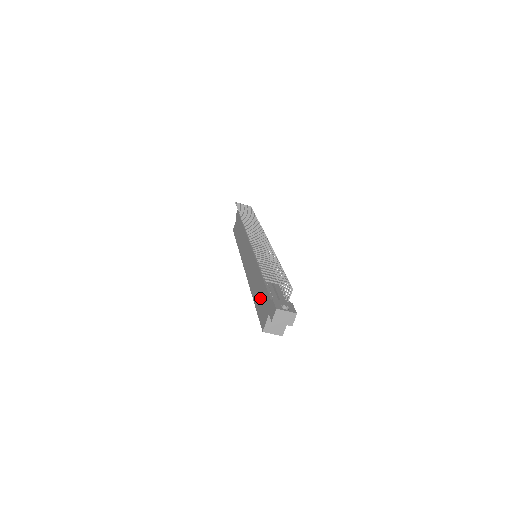
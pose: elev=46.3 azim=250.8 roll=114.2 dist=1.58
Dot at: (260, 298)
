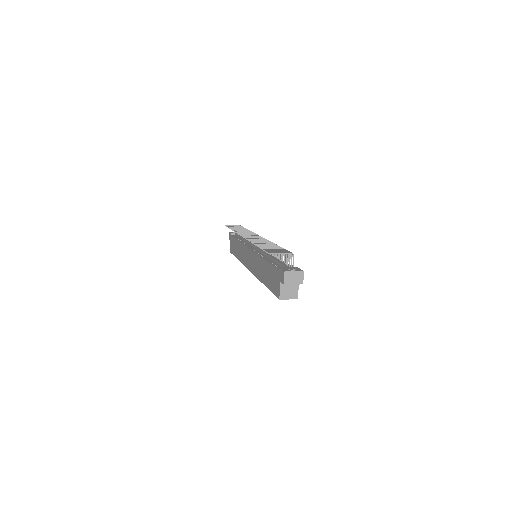
Dot at: (269, 277)
